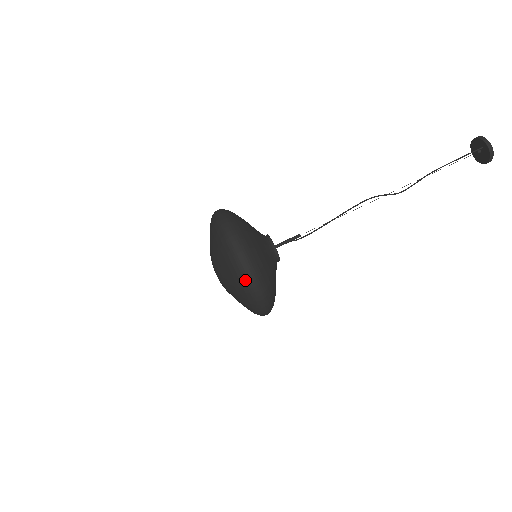
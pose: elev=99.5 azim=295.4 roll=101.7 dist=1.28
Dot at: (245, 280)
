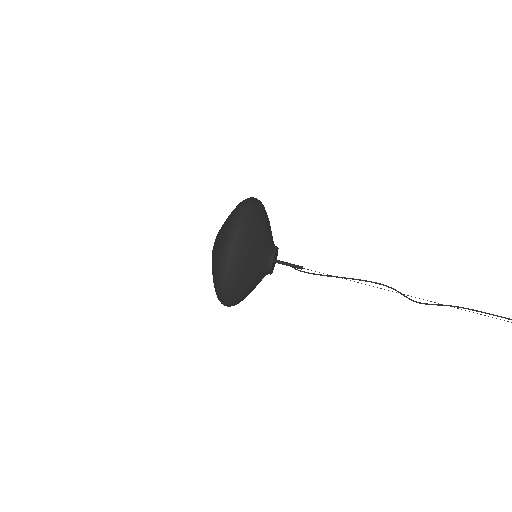
Dot at: (221, 260)
